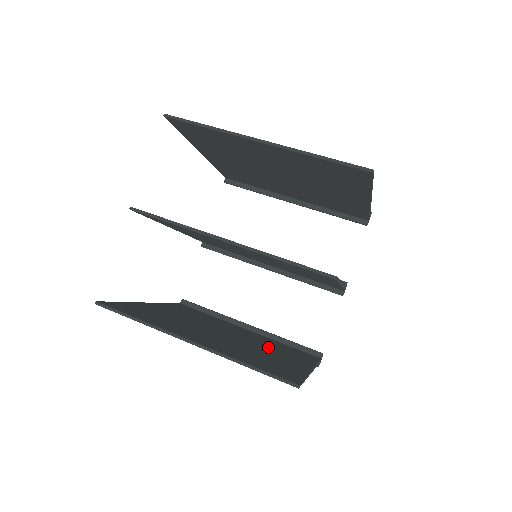
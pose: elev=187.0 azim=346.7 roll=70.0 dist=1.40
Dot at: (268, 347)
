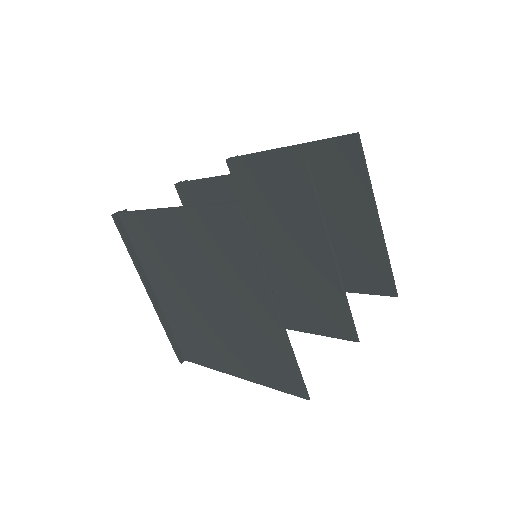
Dot at: occluded
